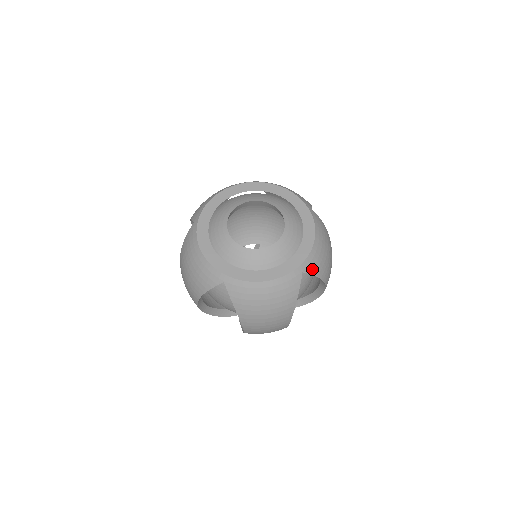
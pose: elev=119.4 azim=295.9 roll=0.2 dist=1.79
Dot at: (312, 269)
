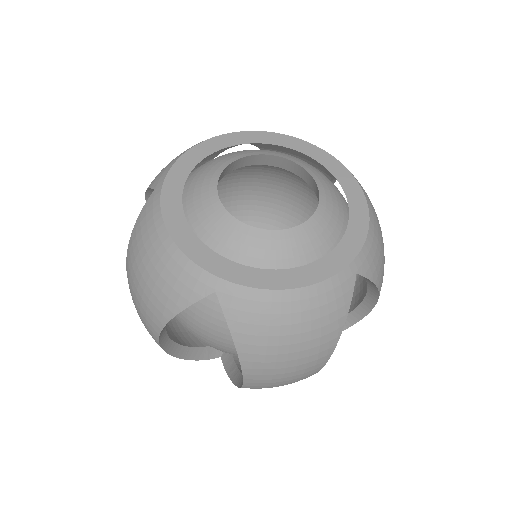
Dot at: (369, 269)
